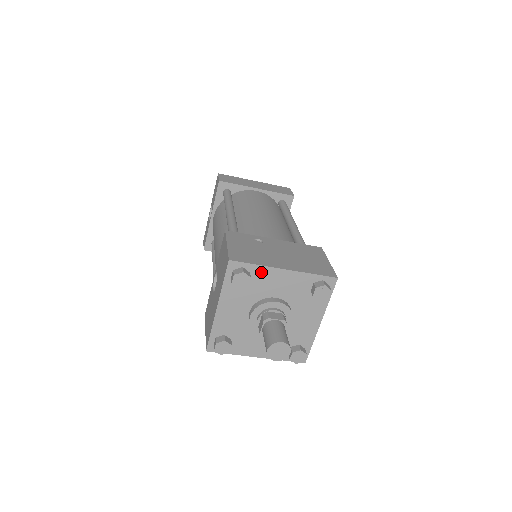
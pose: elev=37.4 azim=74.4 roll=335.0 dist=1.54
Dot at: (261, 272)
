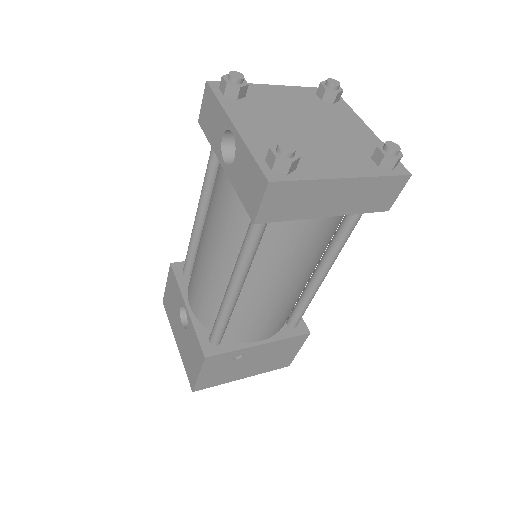
Dot at: occluded
